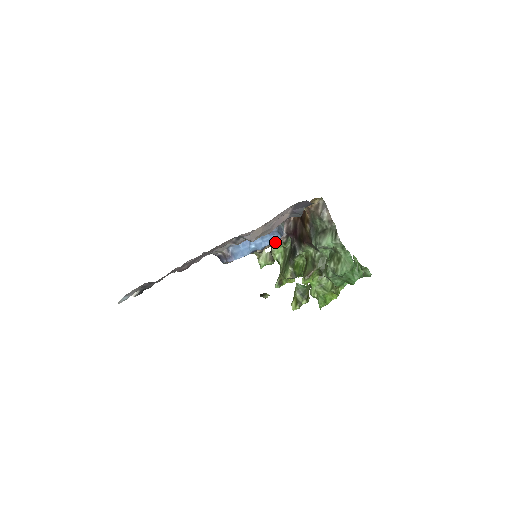
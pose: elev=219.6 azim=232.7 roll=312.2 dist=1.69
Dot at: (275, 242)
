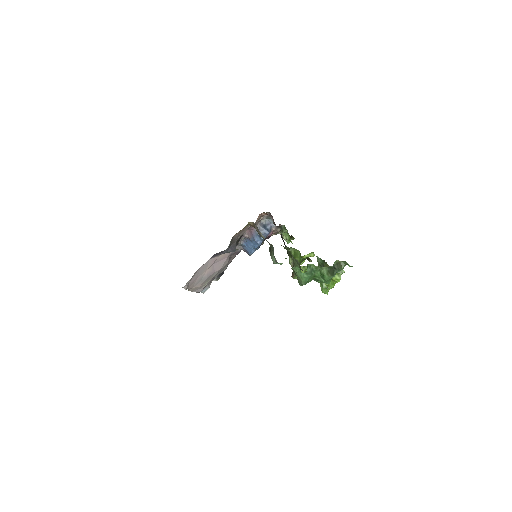
Dot at: occluded
